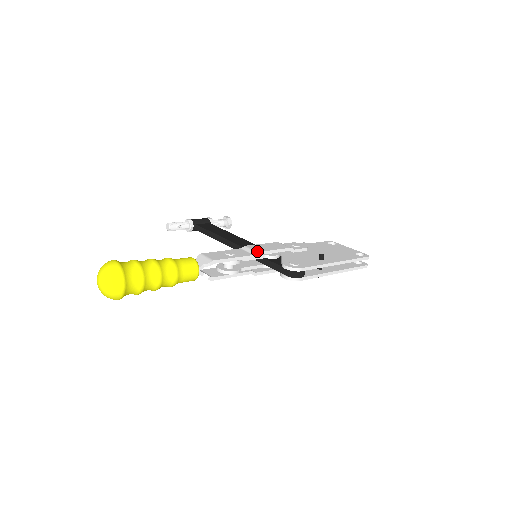
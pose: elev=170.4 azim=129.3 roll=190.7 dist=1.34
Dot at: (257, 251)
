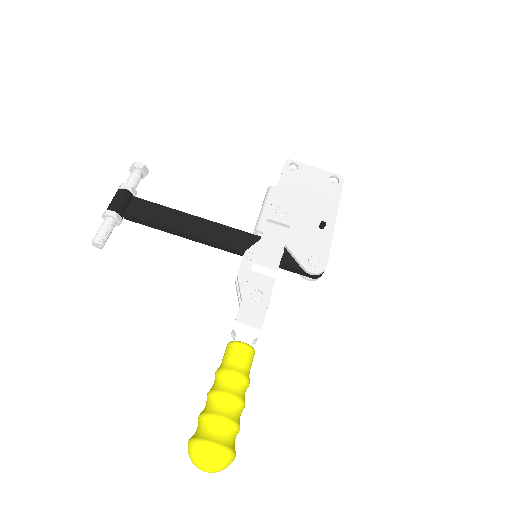
Dot at: (276, 270)
